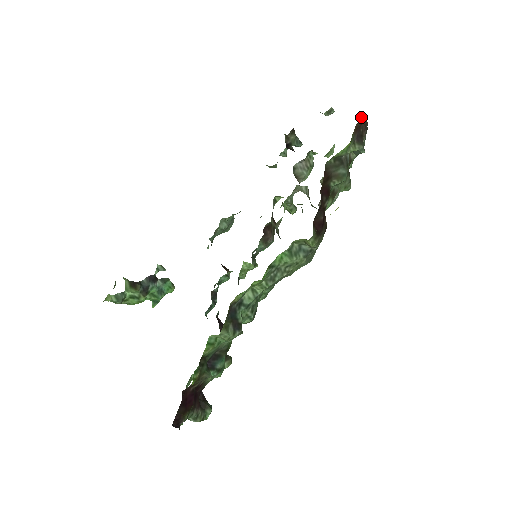
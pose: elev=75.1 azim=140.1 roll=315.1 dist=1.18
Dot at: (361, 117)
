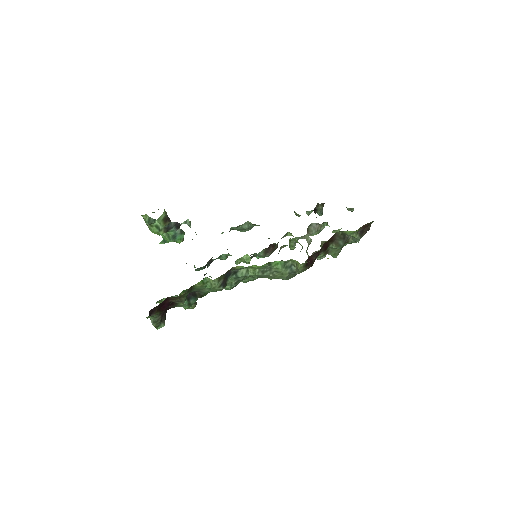
Dot at: (370, 222)
